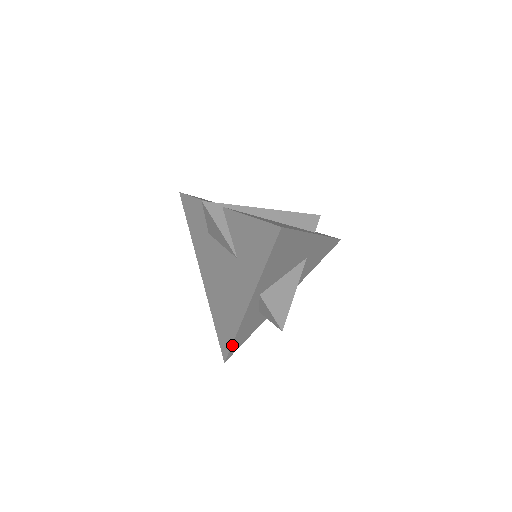
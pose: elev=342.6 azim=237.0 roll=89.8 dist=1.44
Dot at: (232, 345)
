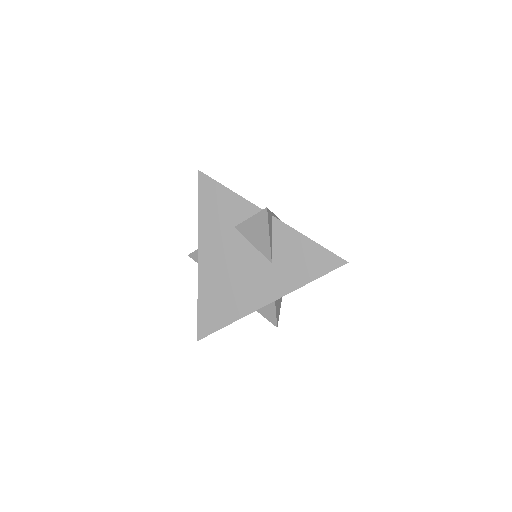
Dot at: occluded
